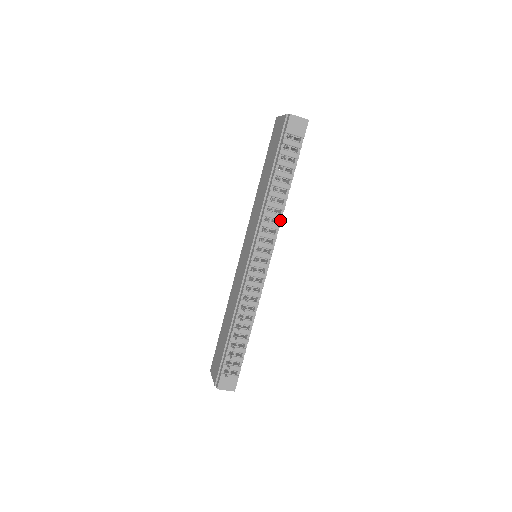
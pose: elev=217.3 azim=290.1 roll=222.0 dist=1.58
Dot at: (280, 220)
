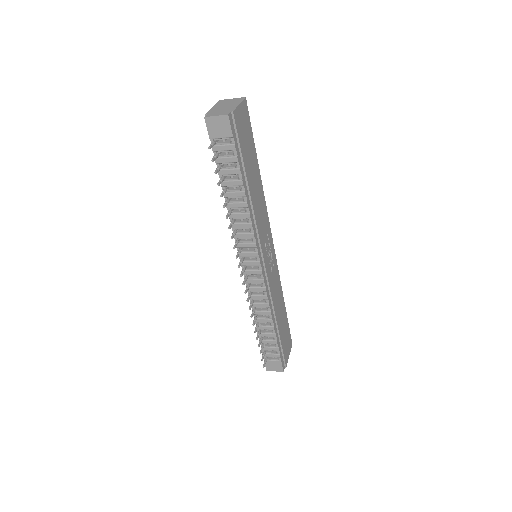
Dot at: (252, 228)
